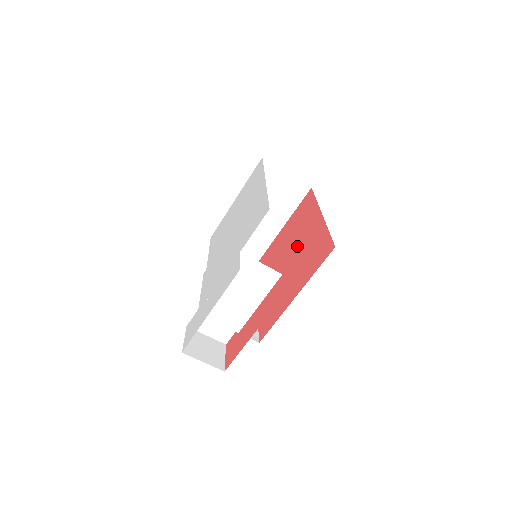
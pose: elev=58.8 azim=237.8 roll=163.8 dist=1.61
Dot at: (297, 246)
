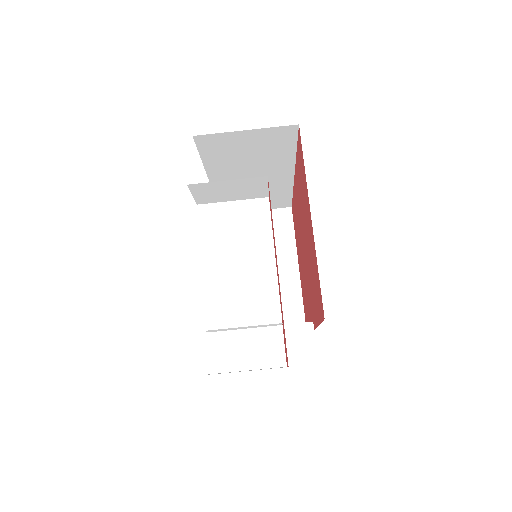
Dot at: occluded
